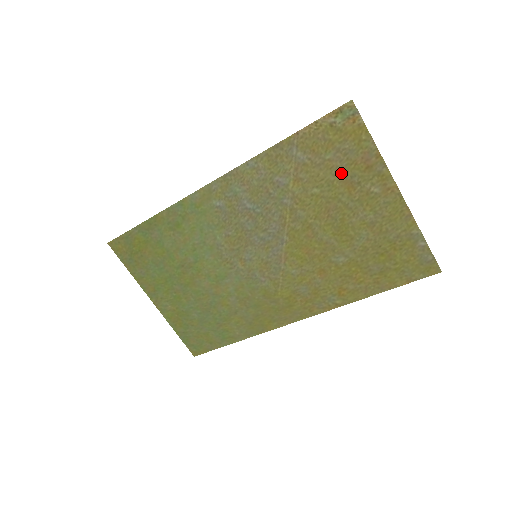
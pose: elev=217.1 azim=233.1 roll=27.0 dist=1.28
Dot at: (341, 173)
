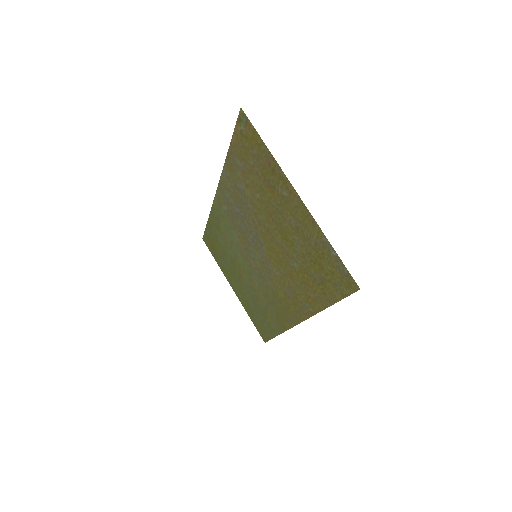
Dot at: (263, 178)
